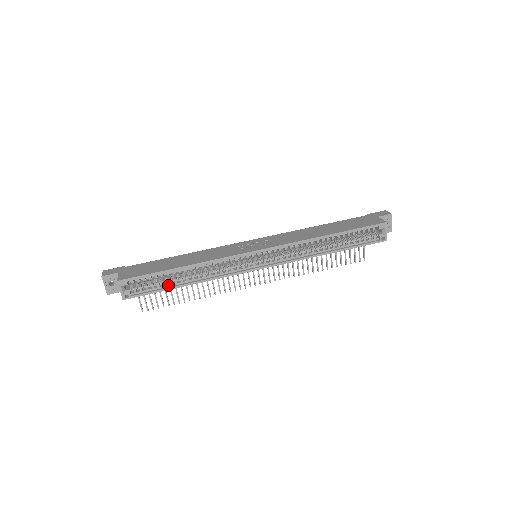
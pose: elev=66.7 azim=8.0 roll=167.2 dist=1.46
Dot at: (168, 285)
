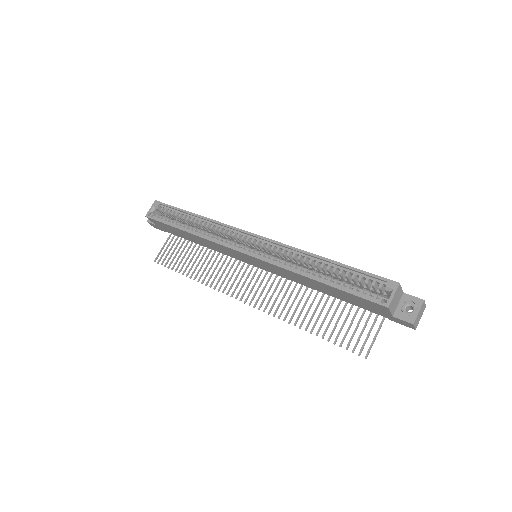
Dot at: (177, 225)
